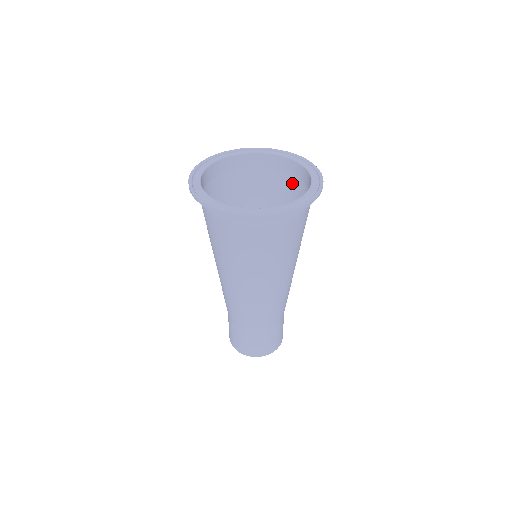
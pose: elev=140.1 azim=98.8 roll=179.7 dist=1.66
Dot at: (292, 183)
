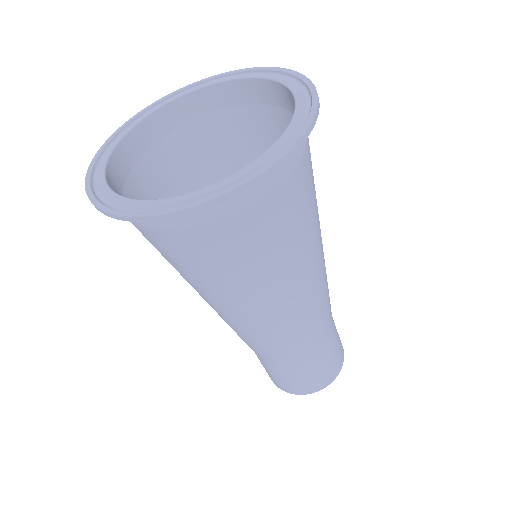
Dot at: (263, 118)
